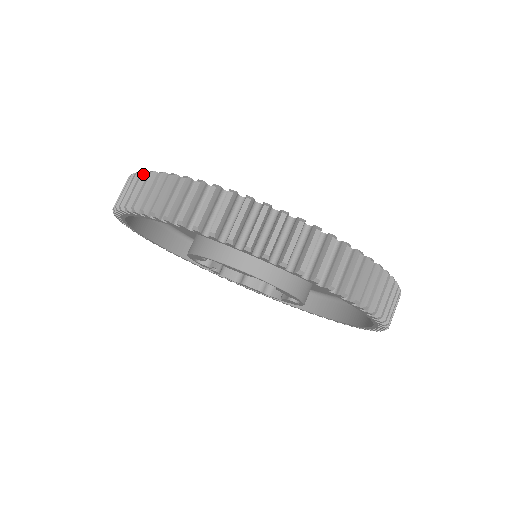
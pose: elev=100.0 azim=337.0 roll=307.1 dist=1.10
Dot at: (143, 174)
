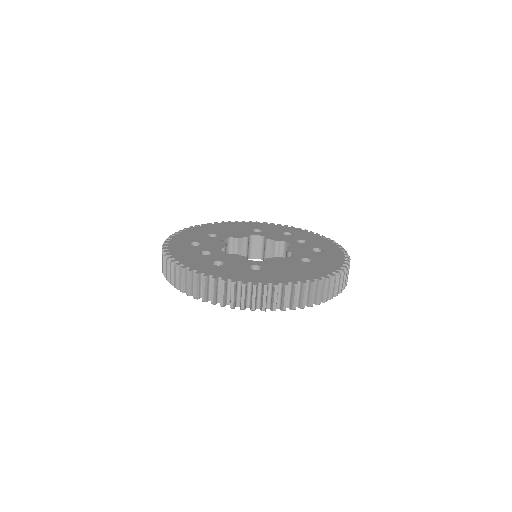
Dot at: (163, 254)
